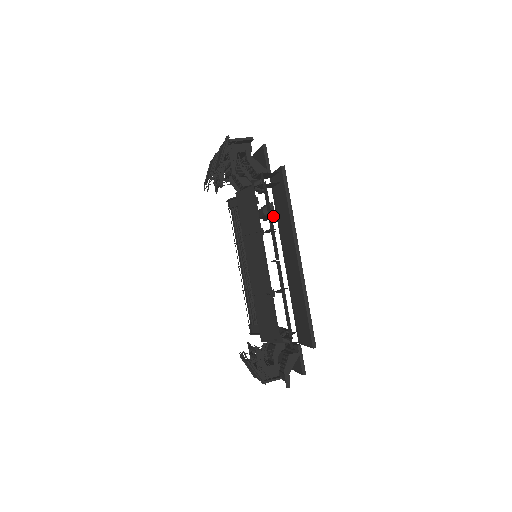
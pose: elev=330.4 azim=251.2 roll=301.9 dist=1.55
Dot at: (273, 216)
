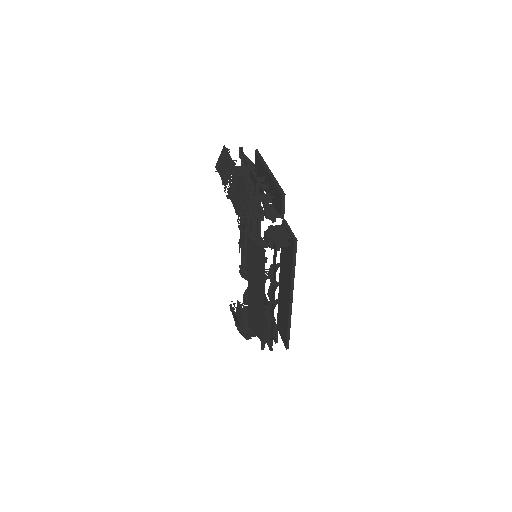
Dot at: occluded
